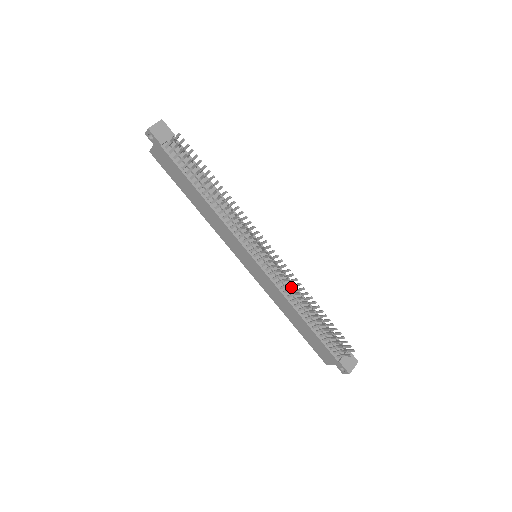
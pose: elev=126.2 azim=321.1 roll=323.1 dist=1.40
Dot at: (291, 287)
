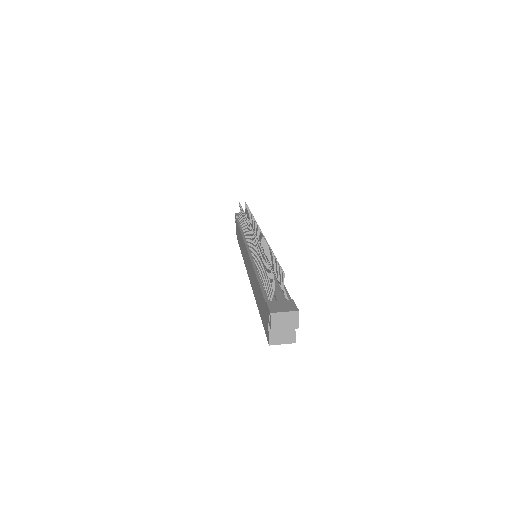
Dot at: occluded
